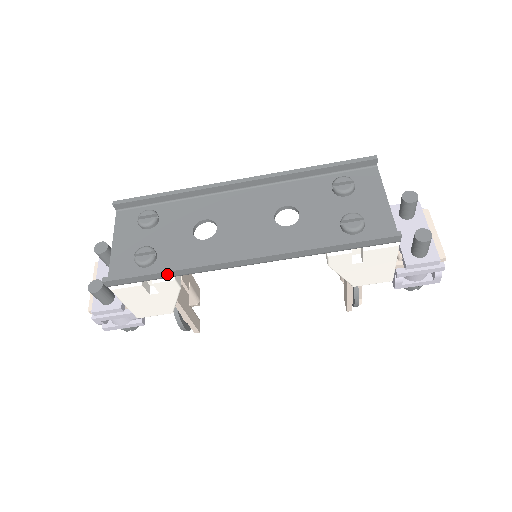
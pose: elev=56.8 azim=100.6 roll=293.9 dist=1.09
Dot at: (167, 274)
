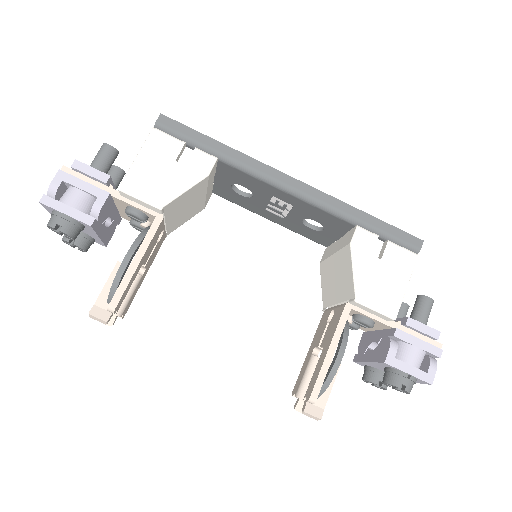
Dot at: (219, 146)
